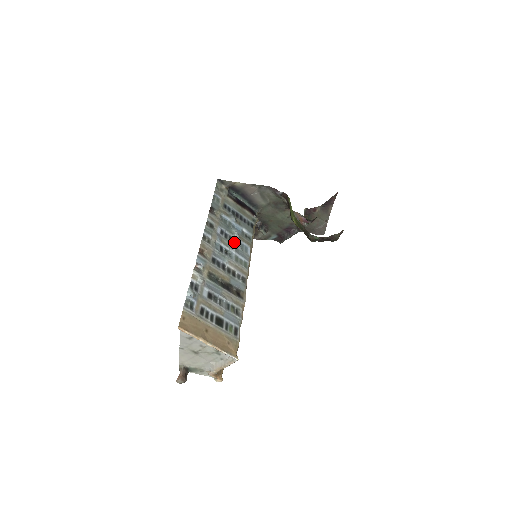
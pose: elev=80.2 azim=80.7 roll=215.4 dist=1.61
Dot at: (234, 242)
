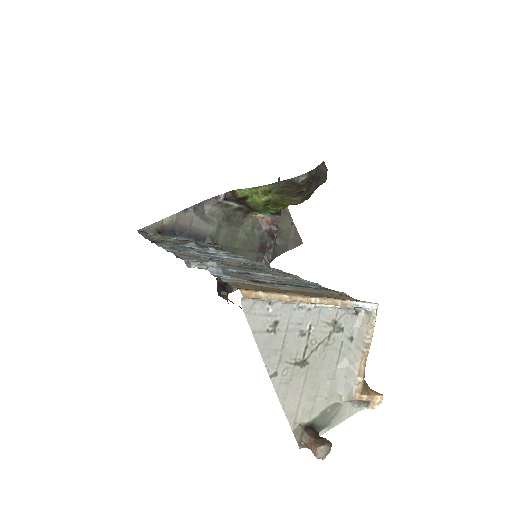
Dot at: occluded
